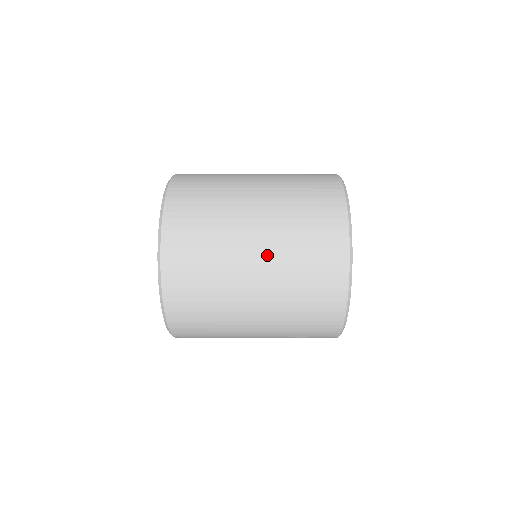
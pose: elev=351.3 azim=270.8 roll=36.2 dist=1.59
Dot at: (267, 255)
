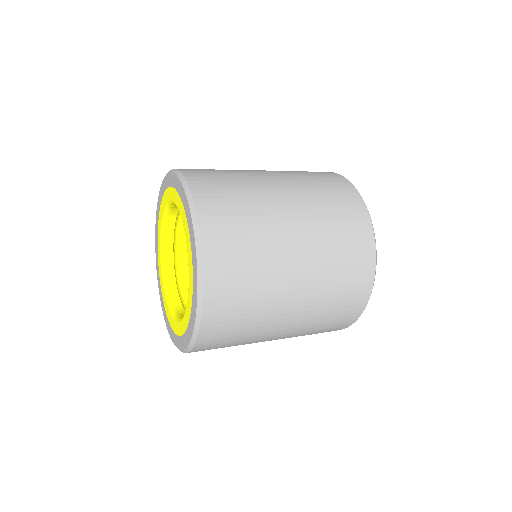
Dot at: (308, 260)
